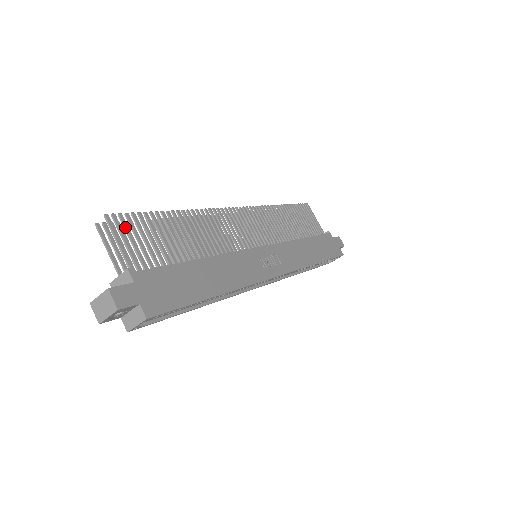
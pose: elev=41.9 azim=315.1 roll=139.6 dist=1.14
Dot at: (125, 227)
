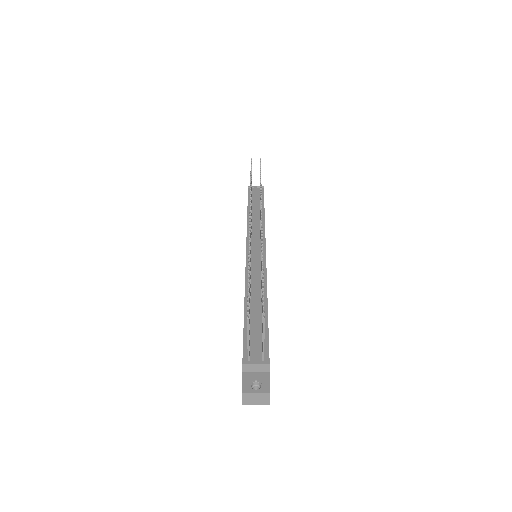
Dot at: occluded
